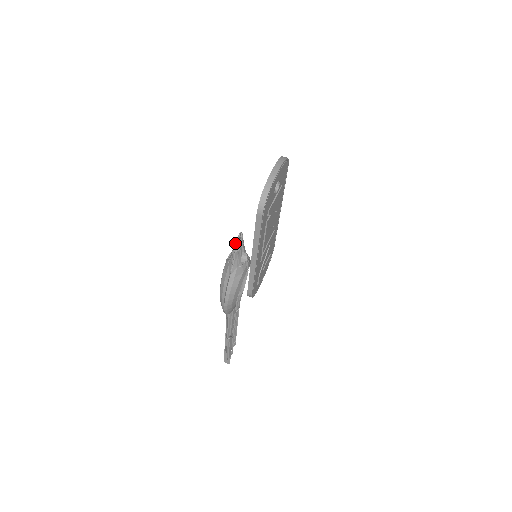
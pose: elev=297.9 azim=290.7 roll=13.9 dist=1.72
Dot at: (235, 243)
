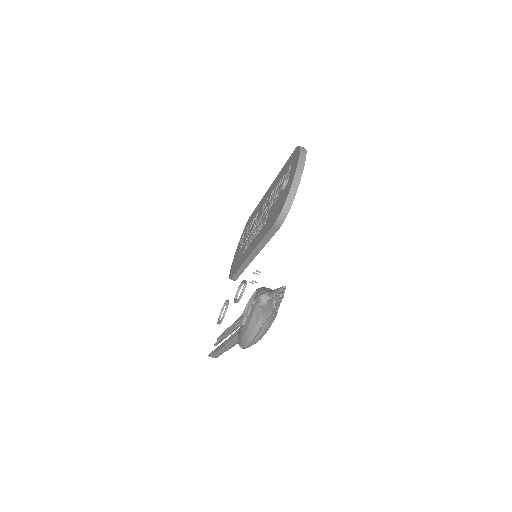
Dot at: (279, 302)
